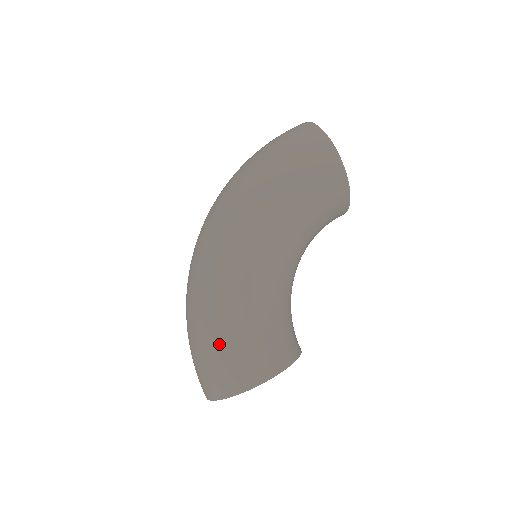
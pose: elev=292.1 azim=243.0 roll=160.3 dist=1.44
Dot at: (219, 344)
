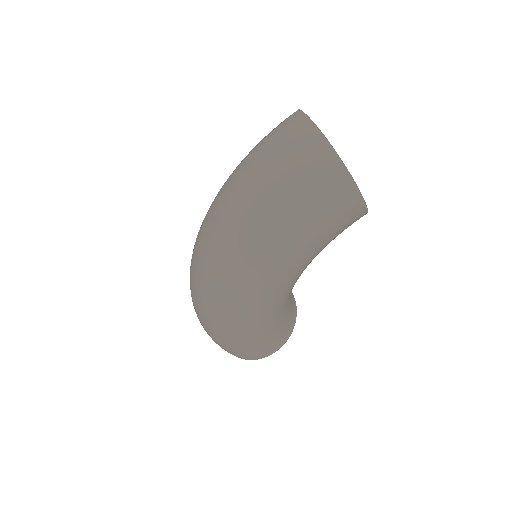
Dot at: (239, 348)
